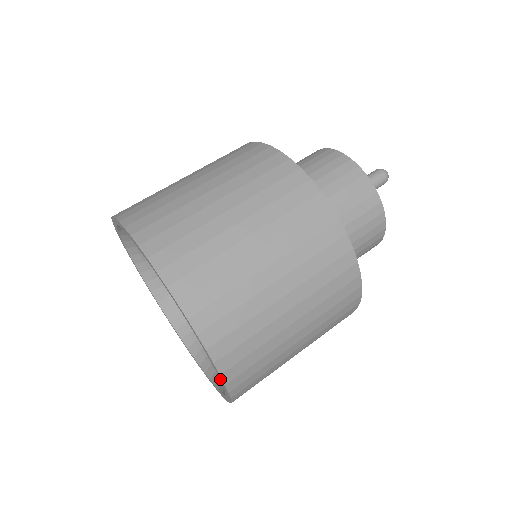
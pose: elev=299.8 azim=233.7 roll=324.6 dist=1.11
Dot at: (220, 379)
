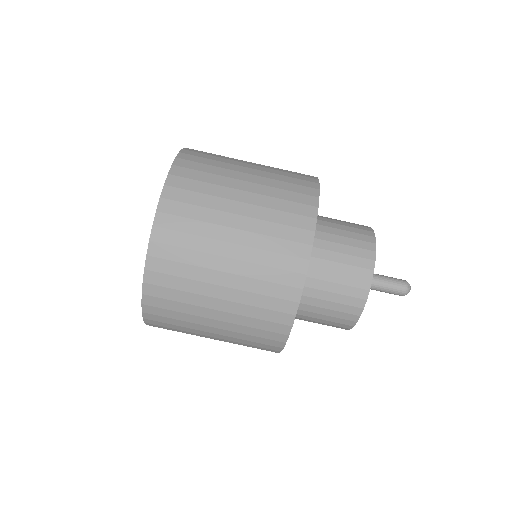
Dot at: occluded
